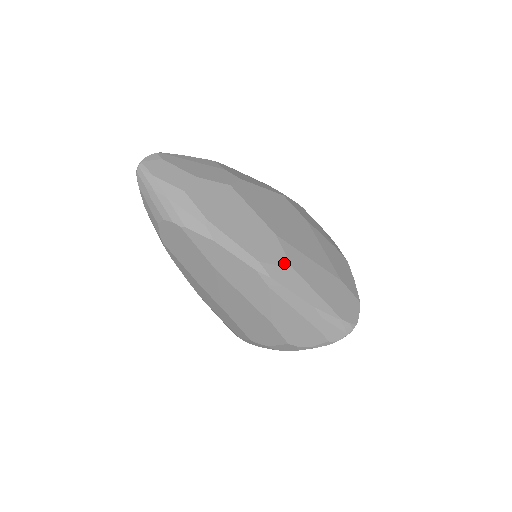
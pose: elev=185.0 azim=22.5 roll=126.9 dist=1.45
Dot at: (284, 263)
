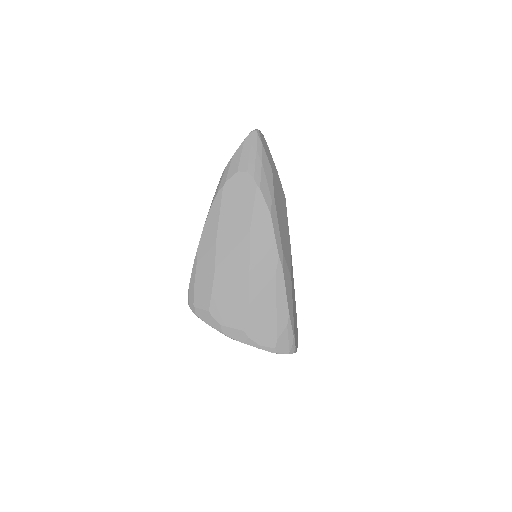
Dot at: (290, 269)
